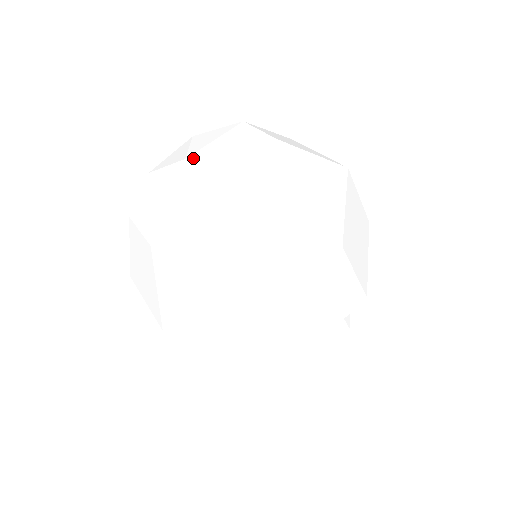
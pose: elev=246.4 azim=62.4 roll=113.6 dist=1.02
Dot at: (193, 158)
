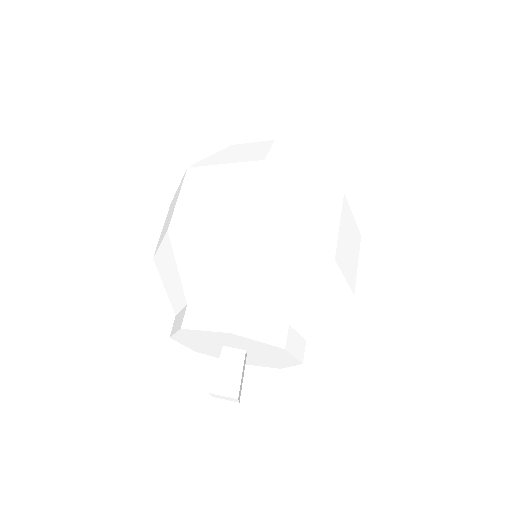
Dot at: occluded
